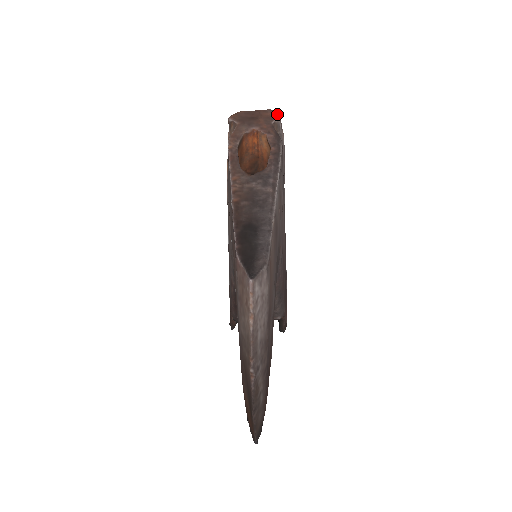
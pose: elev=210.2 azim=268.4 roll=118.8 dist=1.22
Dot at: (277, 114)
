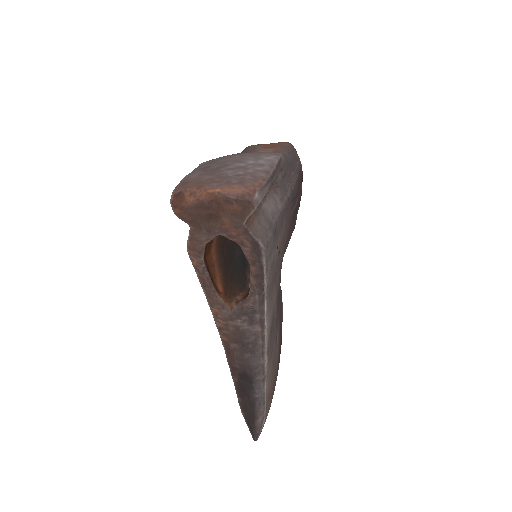
Dot at: (249, 203)
